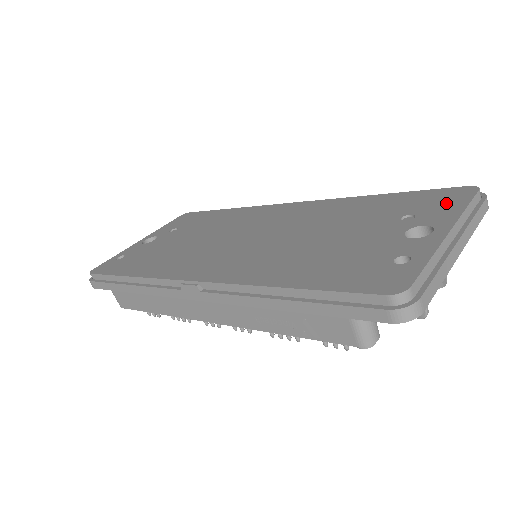
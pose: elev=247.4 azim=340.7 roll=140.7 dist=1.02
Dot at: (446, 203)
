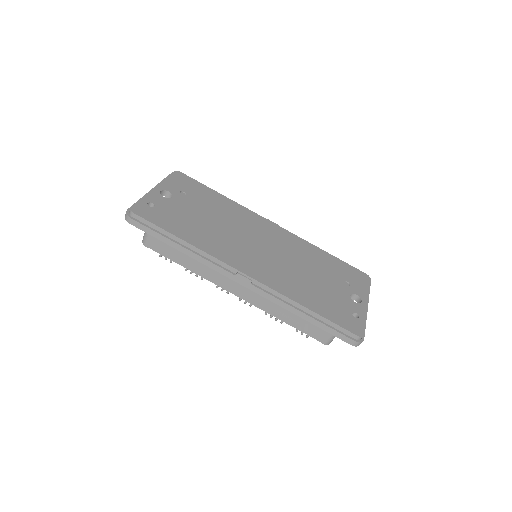
Dot at: (361, 282)
